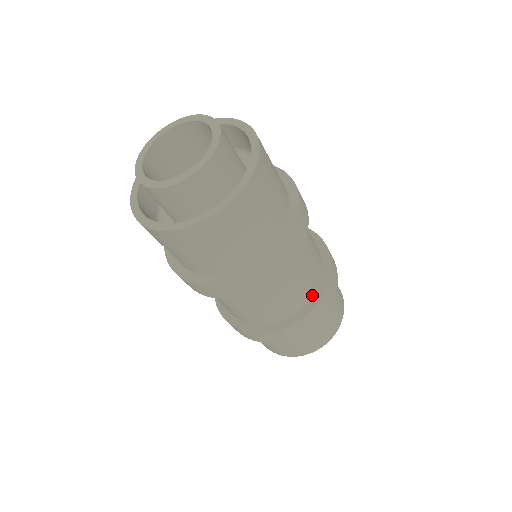
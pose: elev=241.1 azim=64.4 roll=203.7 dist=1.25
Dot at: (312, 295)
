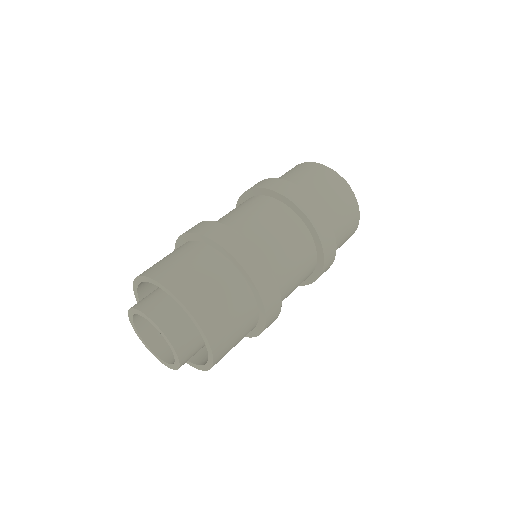
Dot at: (315, 264)
